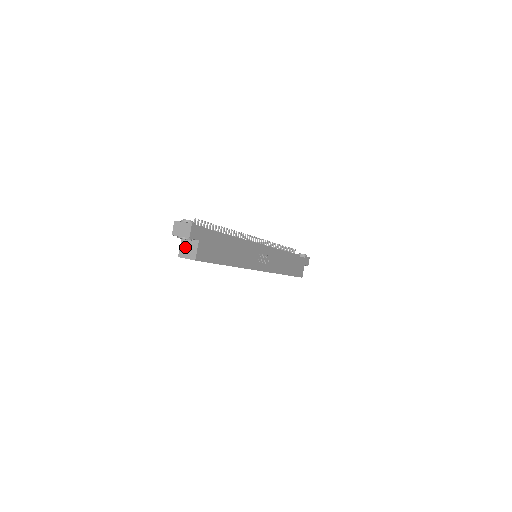
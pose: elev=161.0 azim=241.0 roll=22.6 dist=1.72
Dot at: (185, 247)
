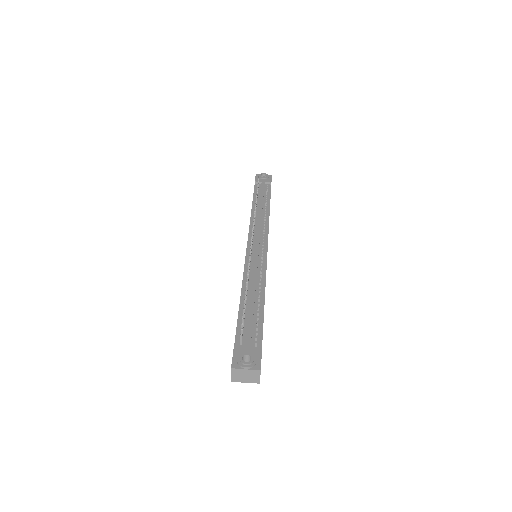
Dot at: occluded
